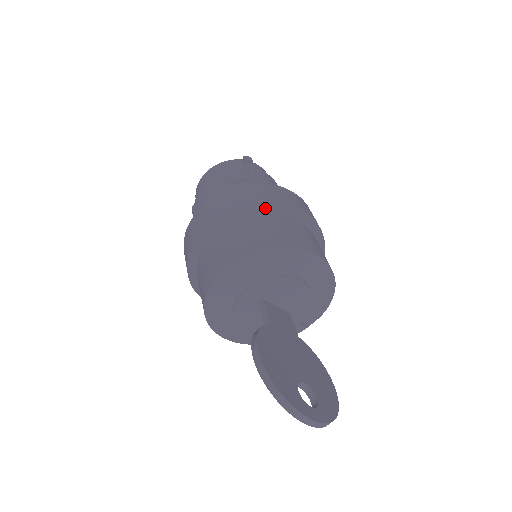
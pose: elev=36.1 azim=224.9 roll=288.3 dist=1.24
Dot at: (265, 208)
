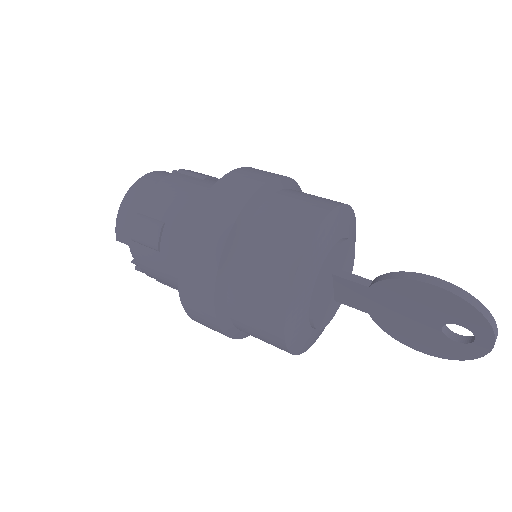
Dot at: (292, 183)
